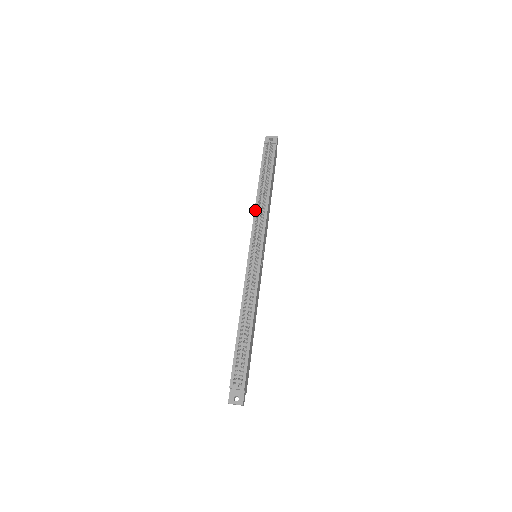
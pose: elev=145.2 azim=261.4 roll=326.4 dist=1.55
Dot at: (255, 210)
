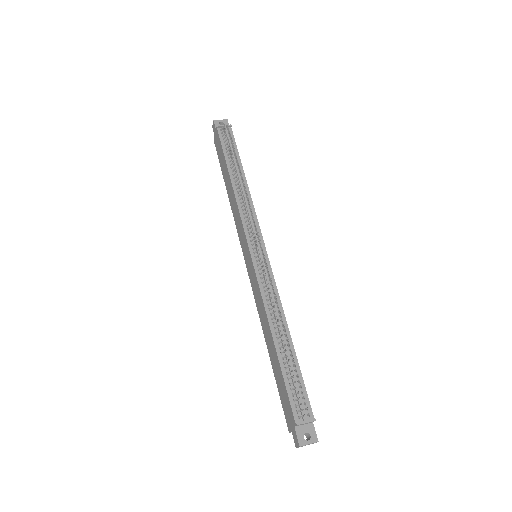
Dot at: (237, 202)
